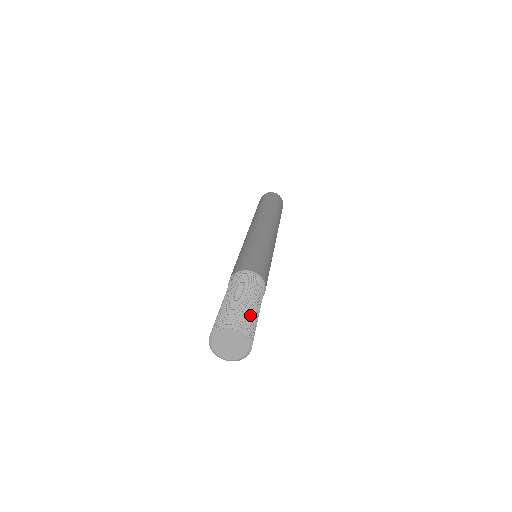
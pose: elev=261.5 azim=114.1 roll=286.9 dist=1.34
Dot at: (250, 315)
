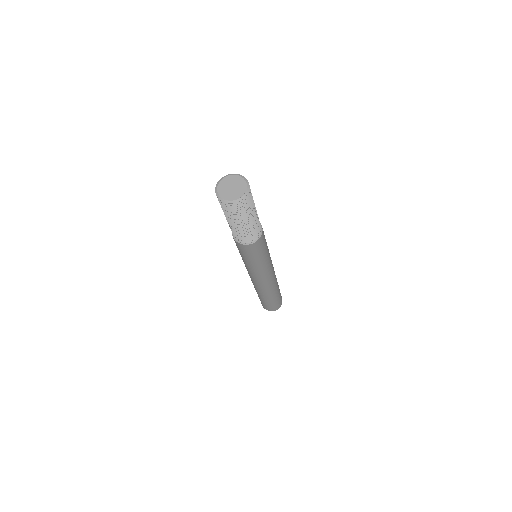
Dot at: occluded
